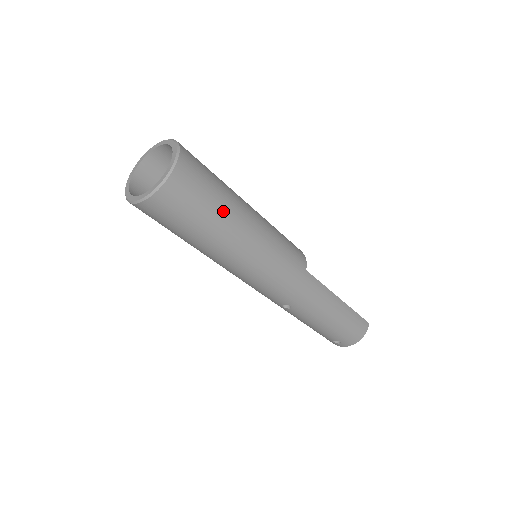
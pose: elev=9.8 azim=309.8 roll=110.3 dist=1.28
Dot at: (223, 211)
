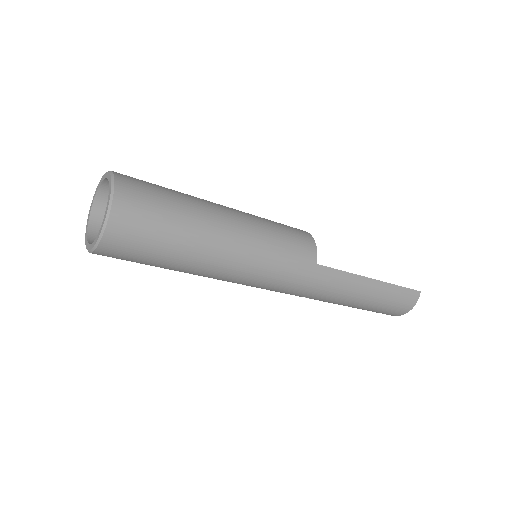
Dot at: (185, 240)
